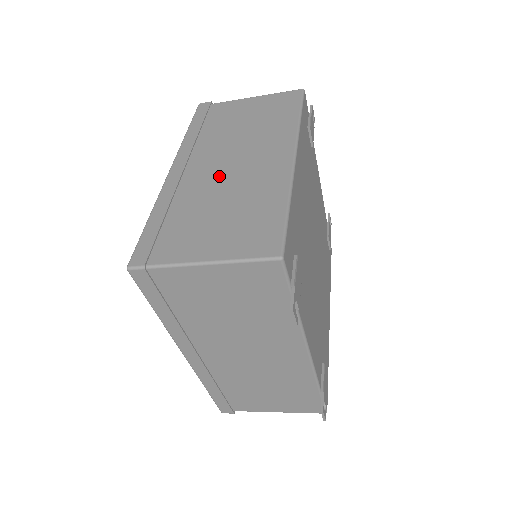
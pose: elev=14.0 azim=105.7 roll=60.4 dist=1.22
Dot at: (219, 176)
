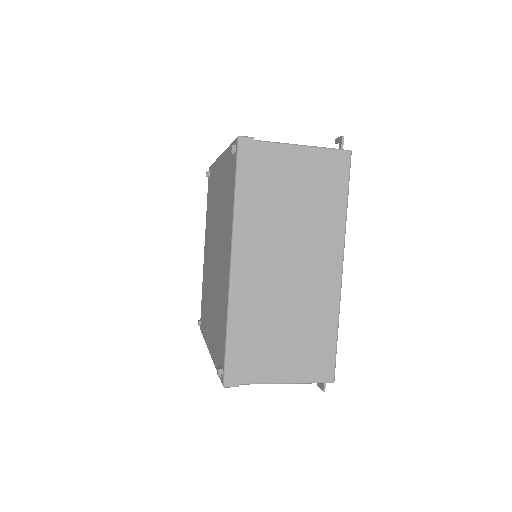
Dot at: (281, 284)
